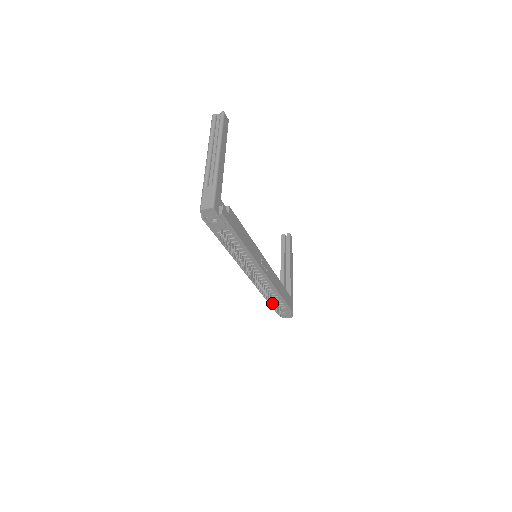
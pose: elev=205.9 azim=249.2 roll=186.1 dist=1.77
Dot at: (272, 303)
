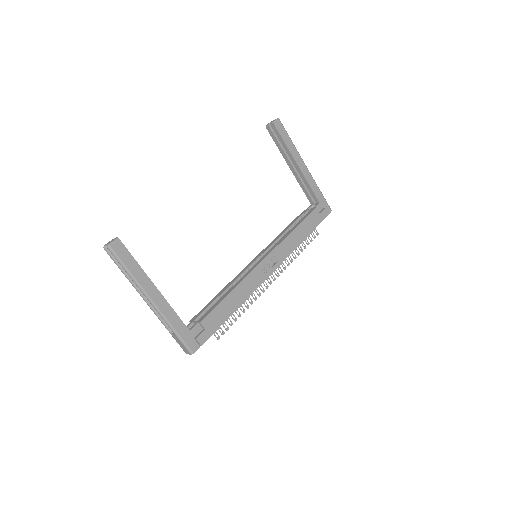
Dot at: occluded
